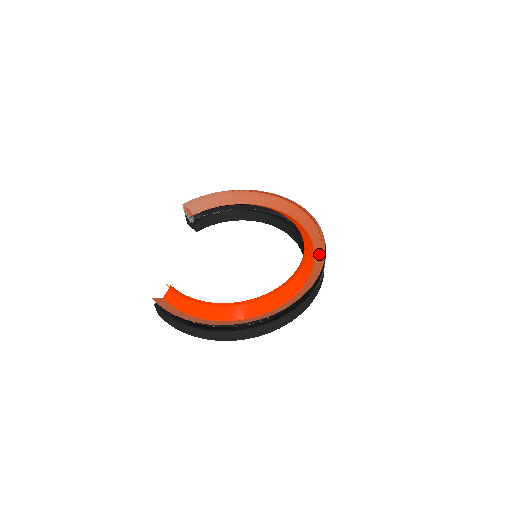
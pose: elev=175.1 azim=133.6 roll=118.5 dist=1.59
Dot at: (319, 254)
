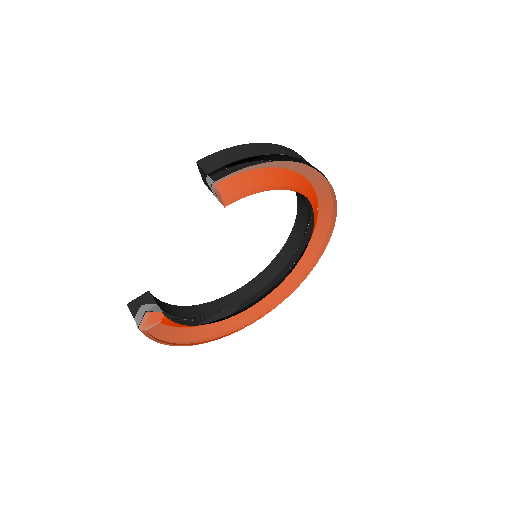
Dot at: (305, 260)
